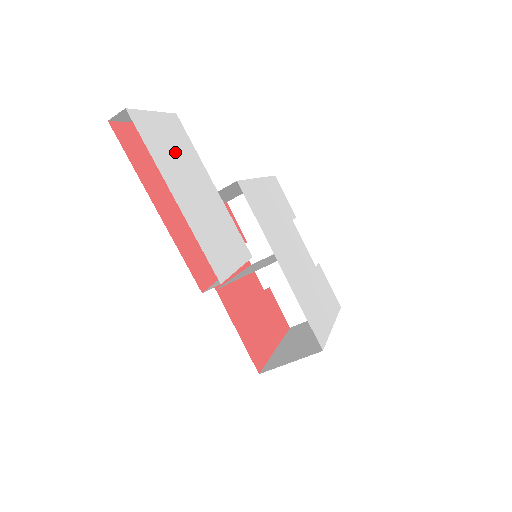
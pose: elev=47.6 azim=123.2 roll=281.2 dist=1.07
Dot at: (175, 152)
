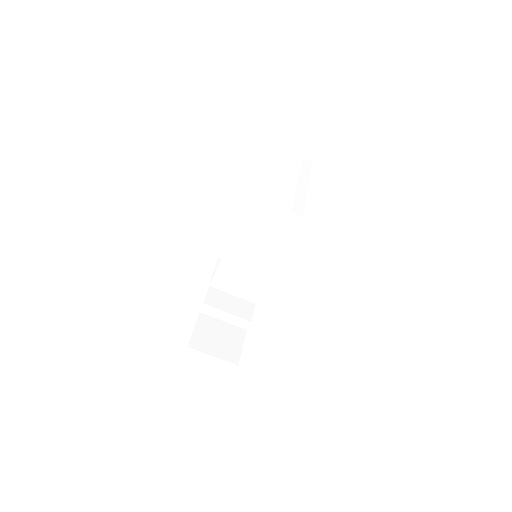
Dot at: occluded
